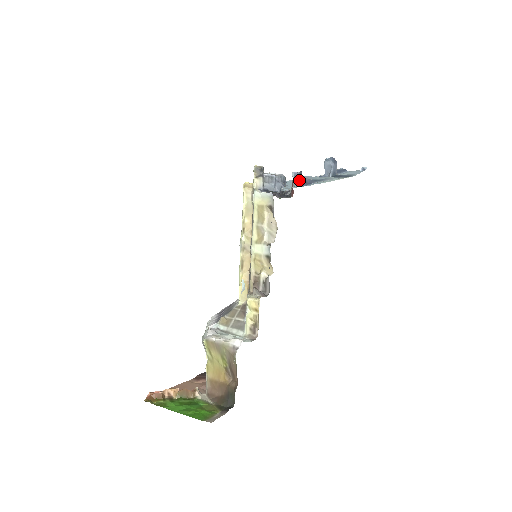
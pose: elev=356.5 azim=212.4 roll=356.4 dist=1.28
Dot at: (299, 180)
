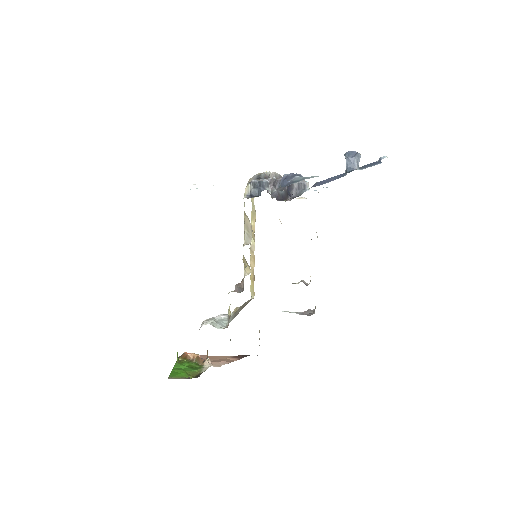
Dot at: (281, 183)
